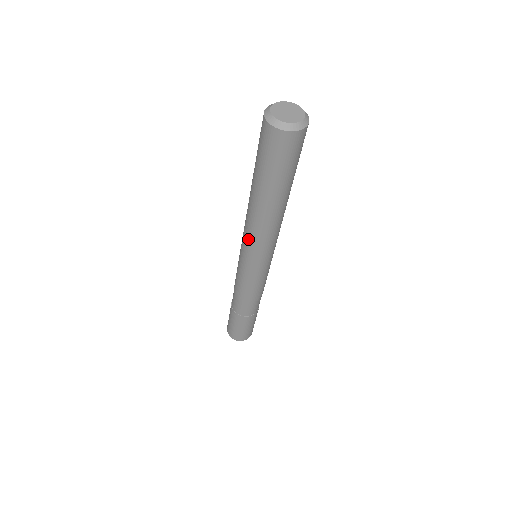
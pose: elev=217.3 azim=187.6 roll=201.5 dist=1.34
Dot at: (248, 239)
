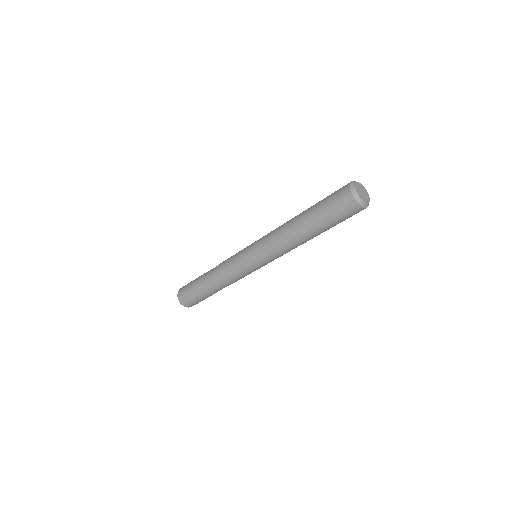
Dot at: (272, 251)
